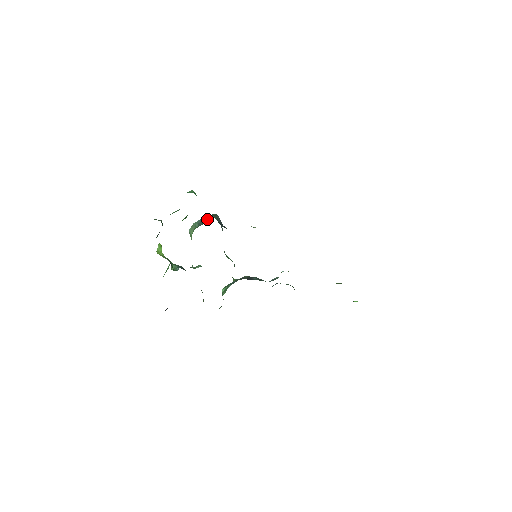
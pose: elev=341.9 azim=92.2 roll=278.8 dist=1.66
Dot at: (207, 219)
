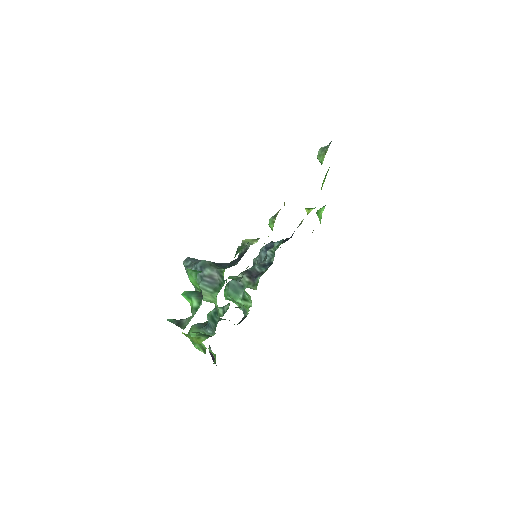
Dot at: (216, 276)
